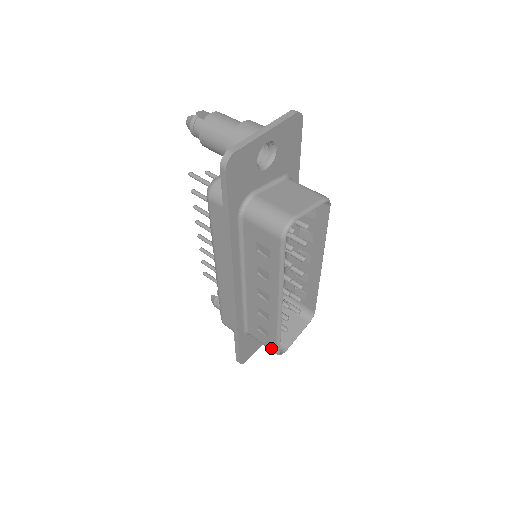
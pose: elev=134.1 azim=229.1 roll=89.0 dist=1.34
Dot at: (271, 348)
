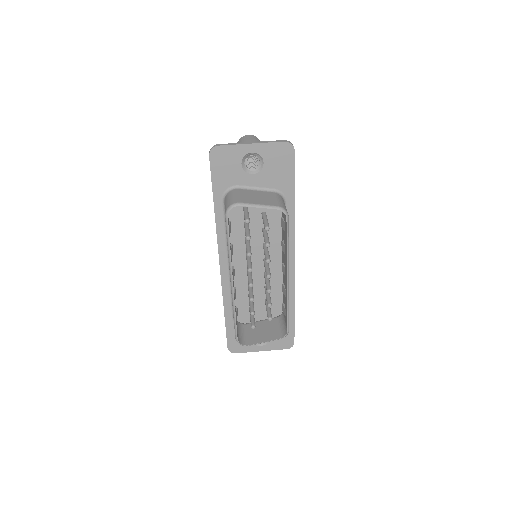
Dot at: occluded
